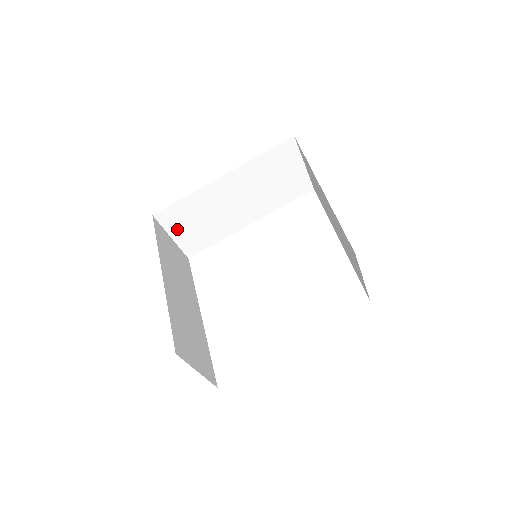
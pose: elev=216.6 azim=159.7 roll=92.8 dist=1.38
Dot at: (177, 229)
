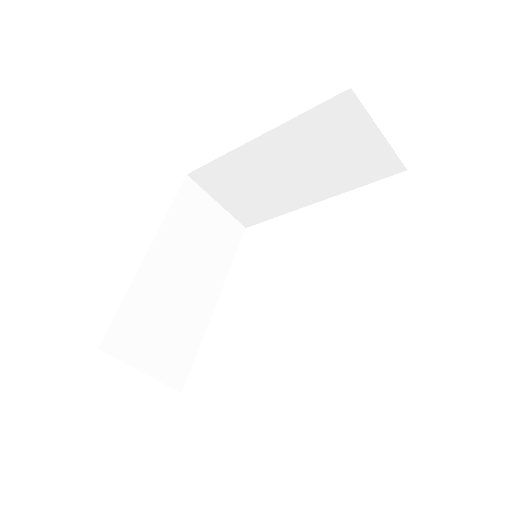
Dot at: (221, 194)
